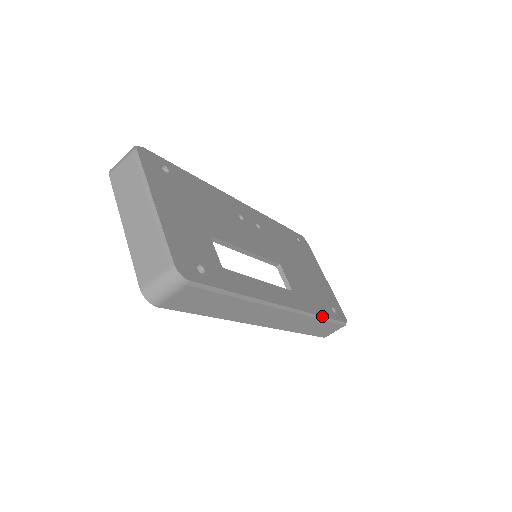
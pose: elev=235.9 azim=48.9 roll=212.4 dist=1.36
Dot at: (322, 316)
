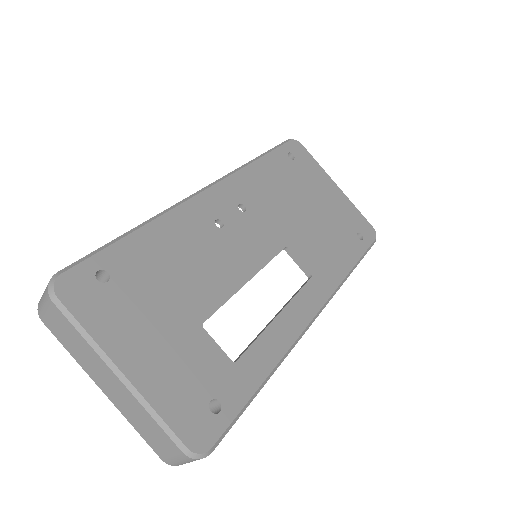
Dot at: (351, 269)
